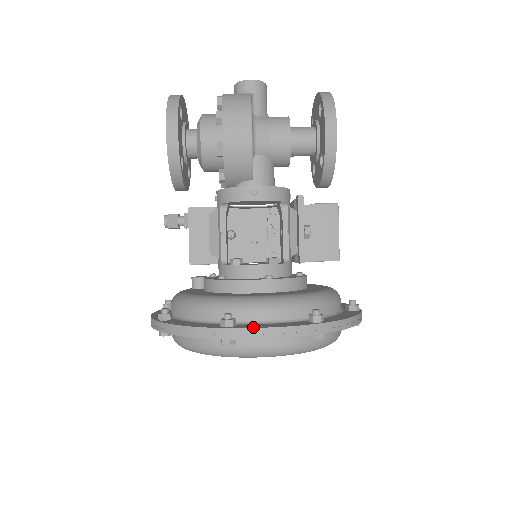
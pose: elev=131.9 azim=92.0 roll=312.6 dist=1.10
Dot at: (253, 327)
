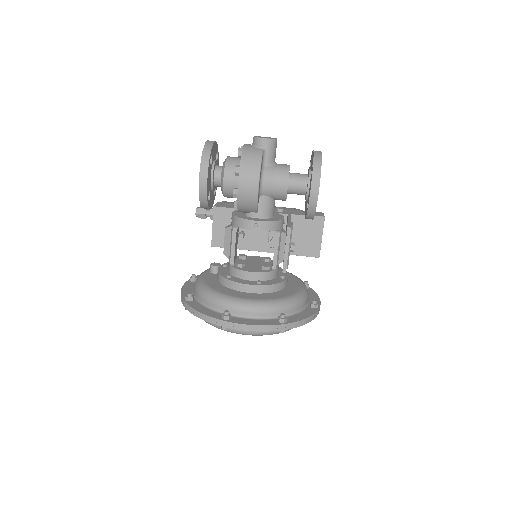
Dot at: (241, 323)
